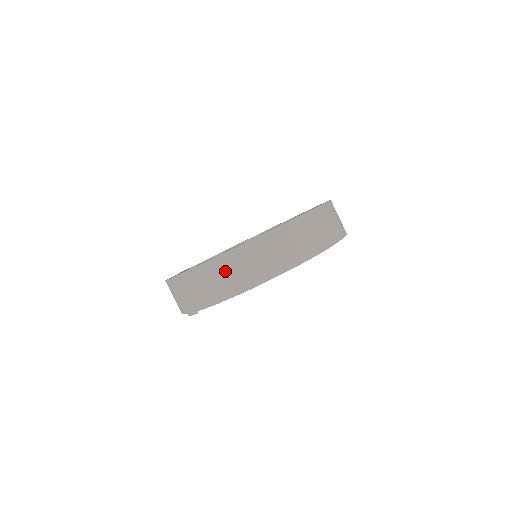
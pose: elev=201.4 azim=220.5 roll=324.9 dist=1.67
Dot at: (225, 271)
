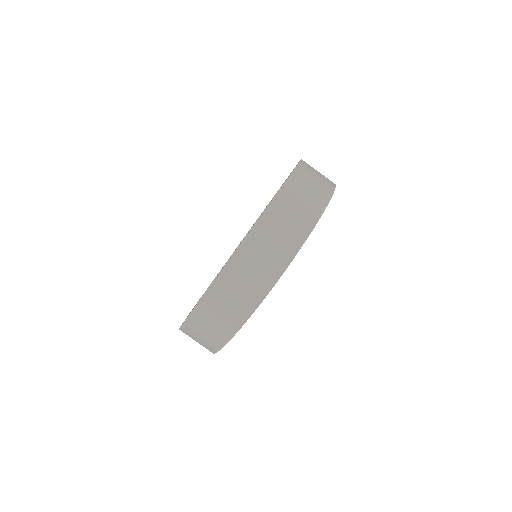
Dot at: occluded
